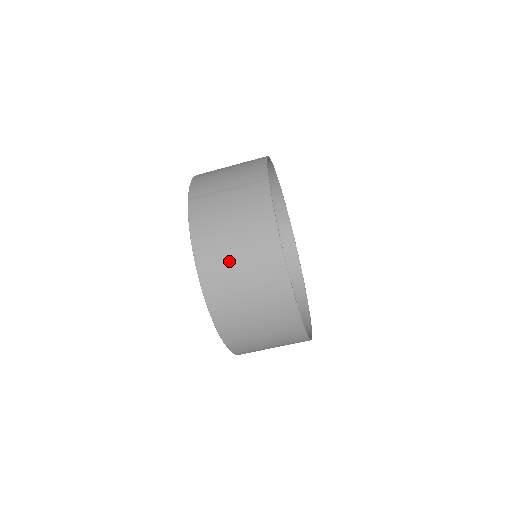
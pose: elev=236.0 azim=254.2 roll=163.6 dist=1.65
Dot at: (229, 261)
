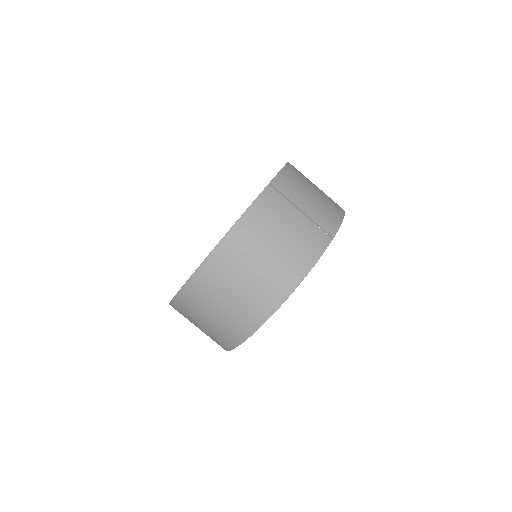
Dot at: (248, 261)
